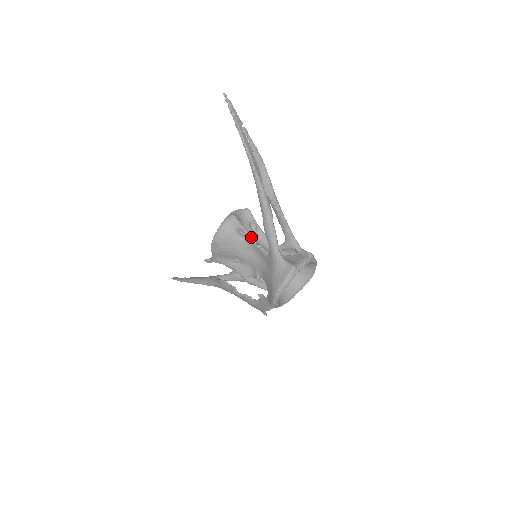
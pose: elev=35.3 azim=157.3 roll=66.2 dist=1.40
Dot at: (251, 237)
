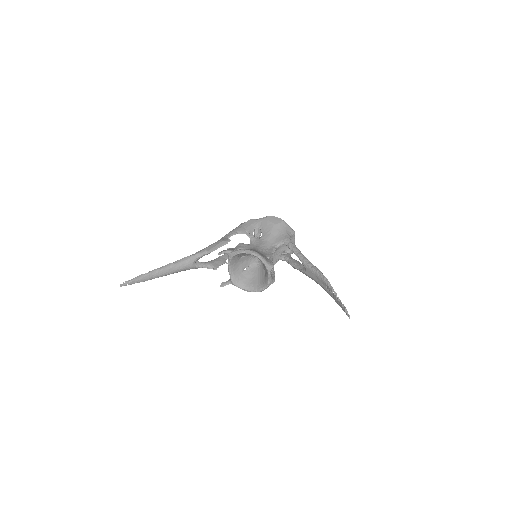
Dot at: occluded
